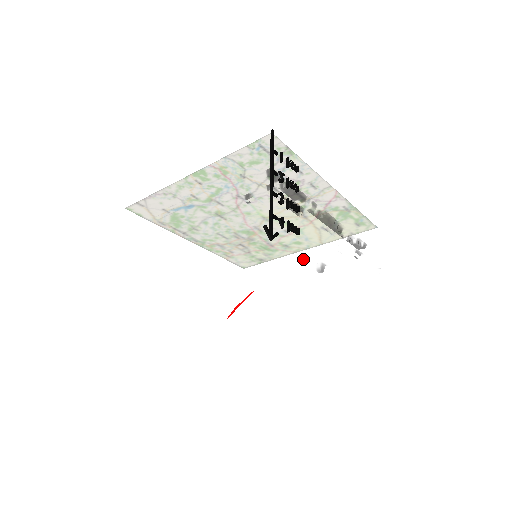
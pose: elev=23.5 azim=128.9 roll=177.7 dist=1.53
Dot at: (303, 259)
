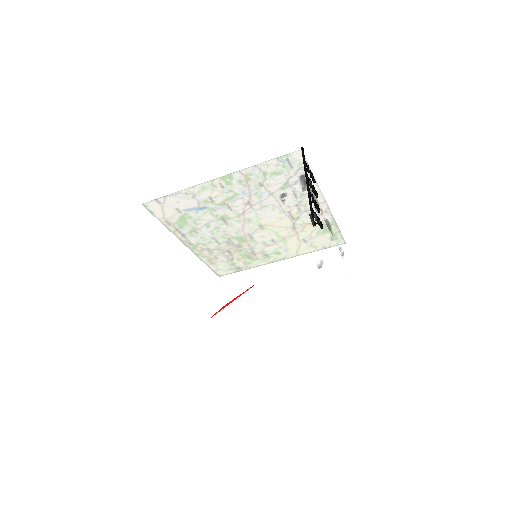
Dot at: (309, 255)
